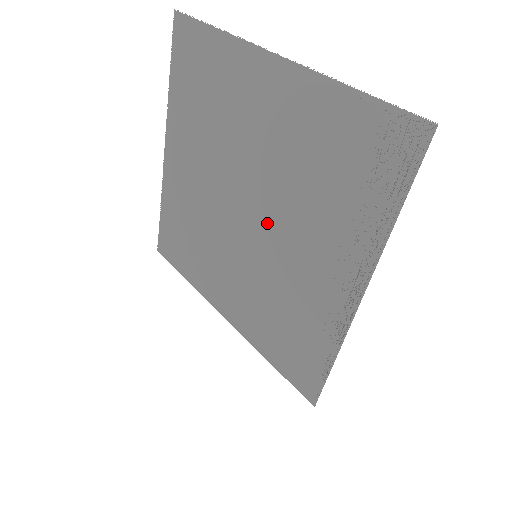
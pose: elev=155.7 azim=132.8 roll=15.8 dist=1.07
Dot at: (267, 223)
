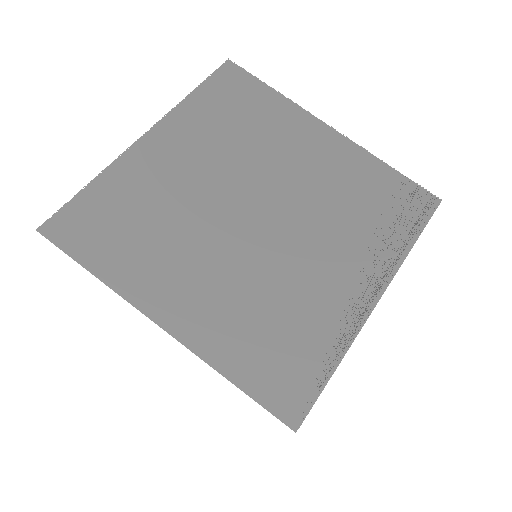
Dot at: (285, 228)
